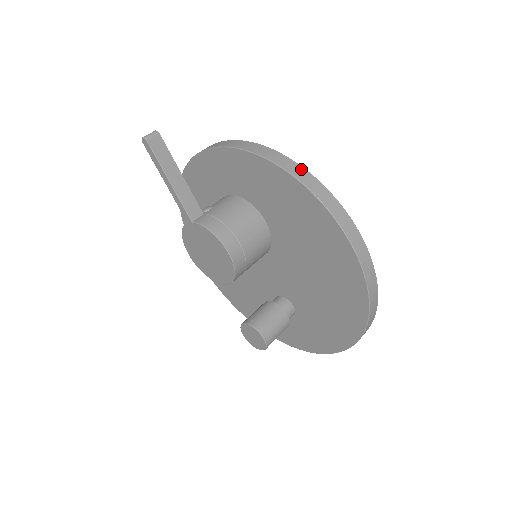
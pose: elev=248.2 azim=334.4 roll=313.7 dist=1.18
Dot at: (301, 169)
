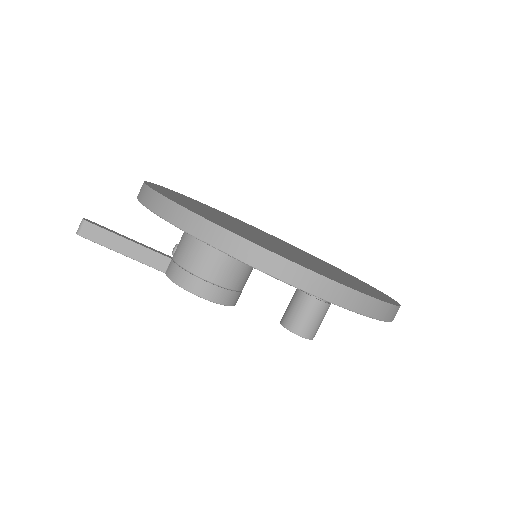
Dot at: (184, 212)
